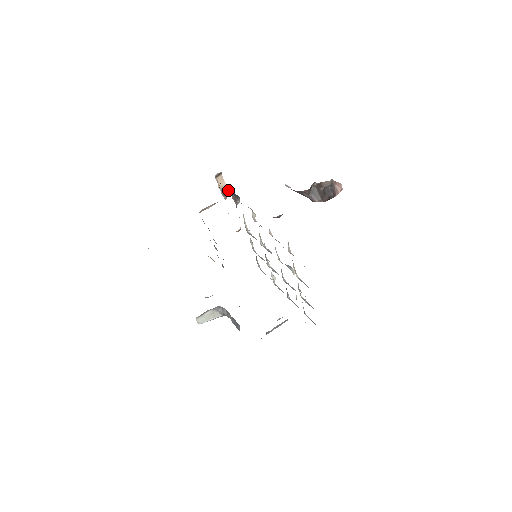
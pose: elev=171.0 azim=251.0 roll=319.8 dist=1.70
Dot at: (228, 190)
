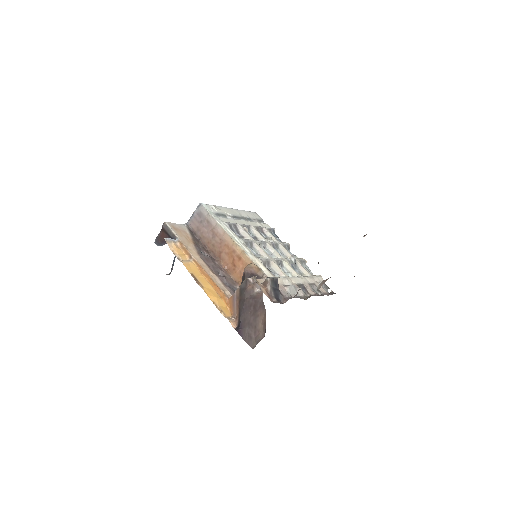
Dot at: (270, 286)
